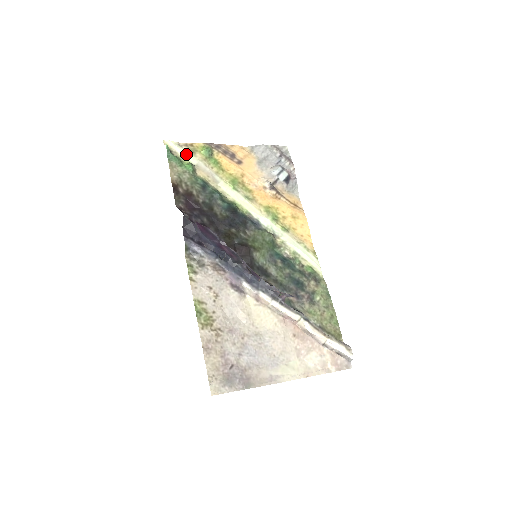
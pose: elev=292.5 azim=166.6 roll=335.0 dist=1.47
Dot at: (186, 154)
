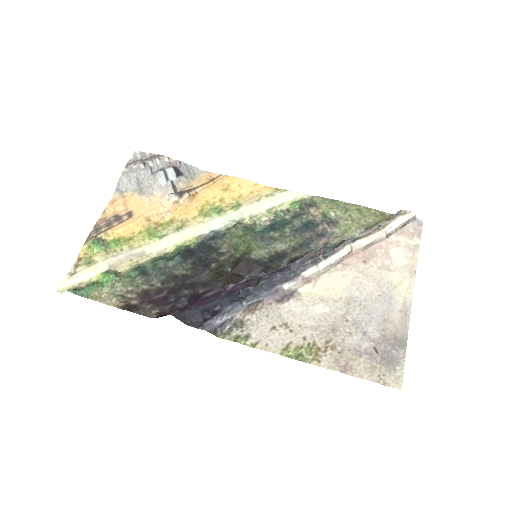
Dot at: (89, 272)
